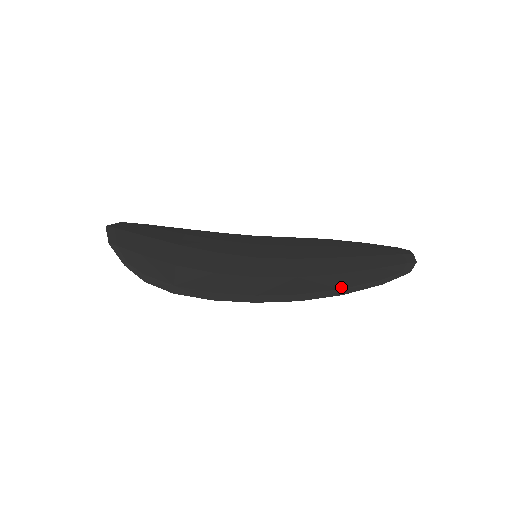
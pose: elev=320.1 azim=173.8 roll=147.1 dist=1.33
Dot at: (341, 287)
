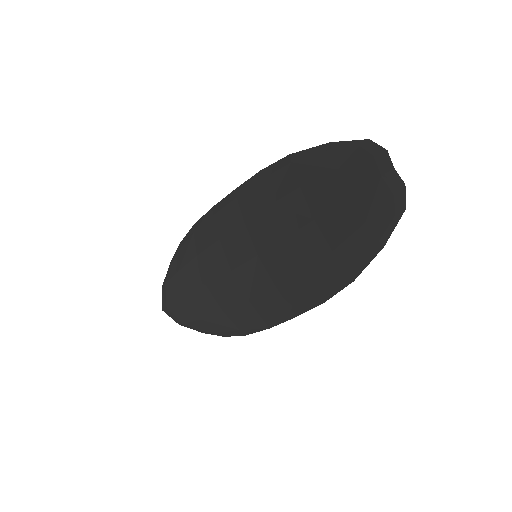
Dot at: (346, 272)
